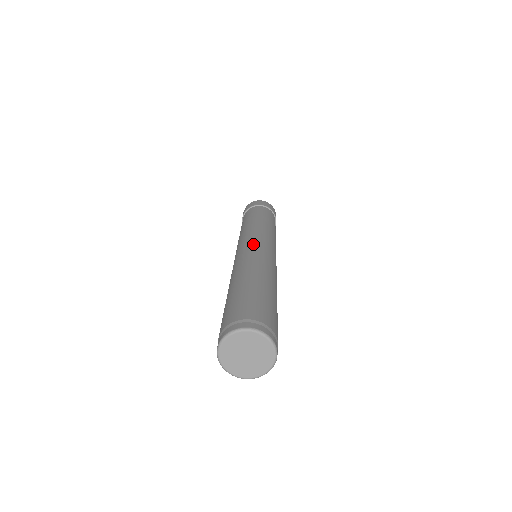
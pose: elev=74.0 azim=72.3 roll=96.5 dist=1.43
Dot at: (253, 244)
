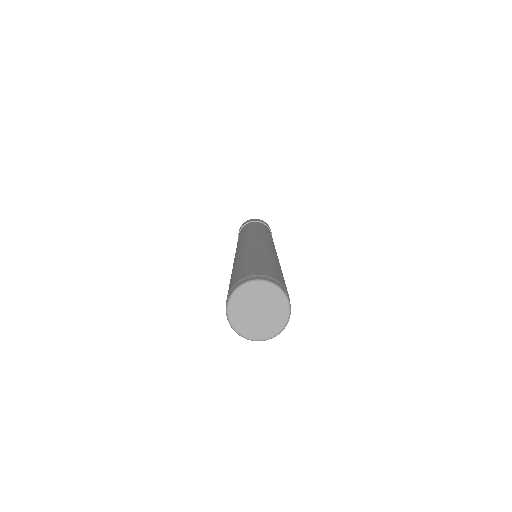
Dot at: (263, 239)
